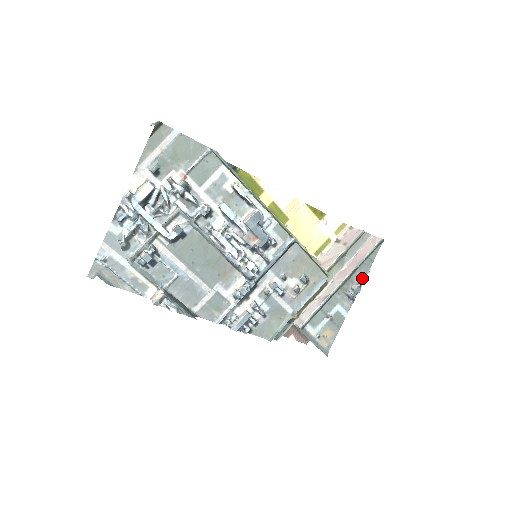
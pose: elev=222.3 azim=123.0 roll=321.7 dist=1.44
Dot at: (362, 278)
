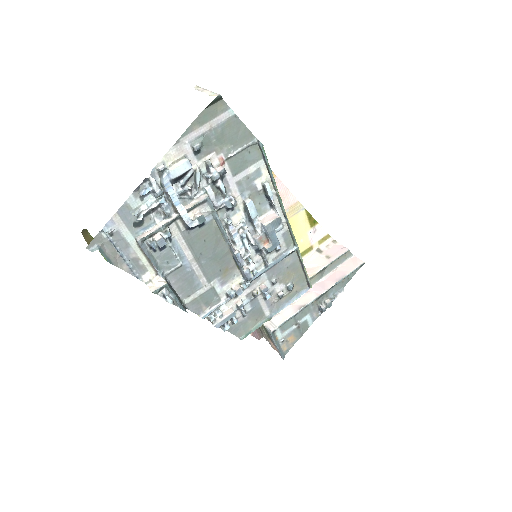
Dot at: (336, 294)
